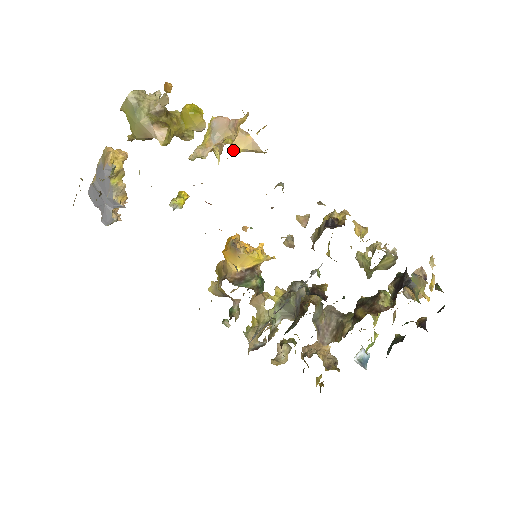
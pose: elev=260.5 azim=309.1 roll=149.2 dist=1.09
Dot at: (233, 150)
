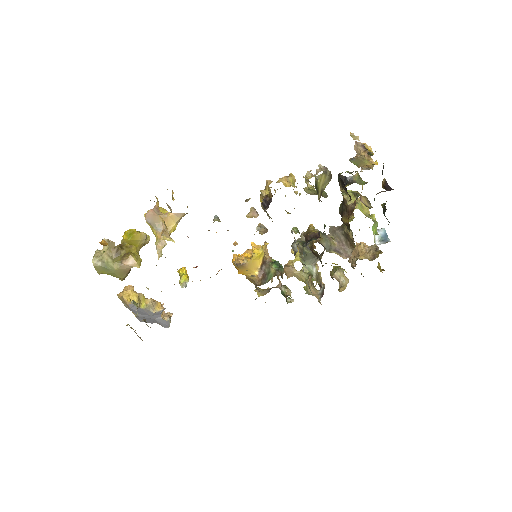
Dot at: (172, 230)
